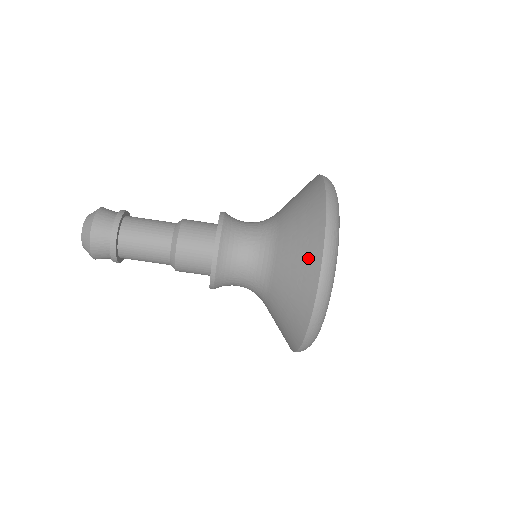
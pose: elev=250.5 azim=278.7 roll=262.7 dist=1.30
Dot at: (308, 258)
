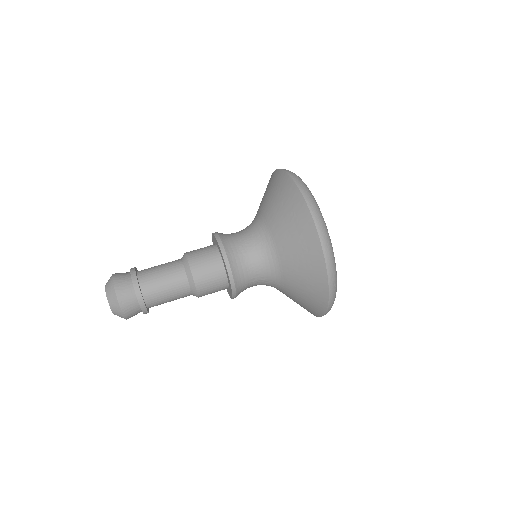
Dot at: (276, 182)
